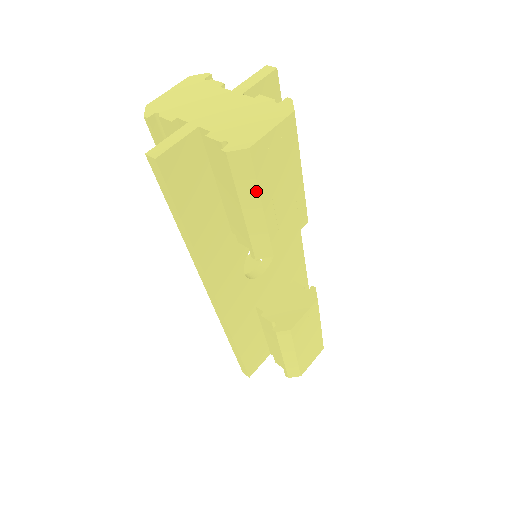
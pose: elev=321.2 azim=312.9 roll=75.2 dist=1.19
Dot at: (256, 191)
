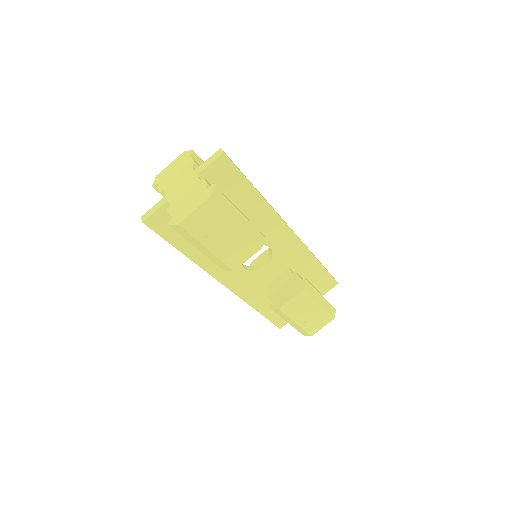
Dot at: (197, 241)
